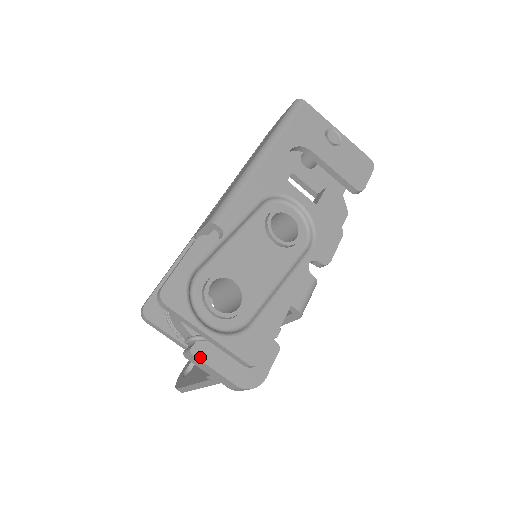
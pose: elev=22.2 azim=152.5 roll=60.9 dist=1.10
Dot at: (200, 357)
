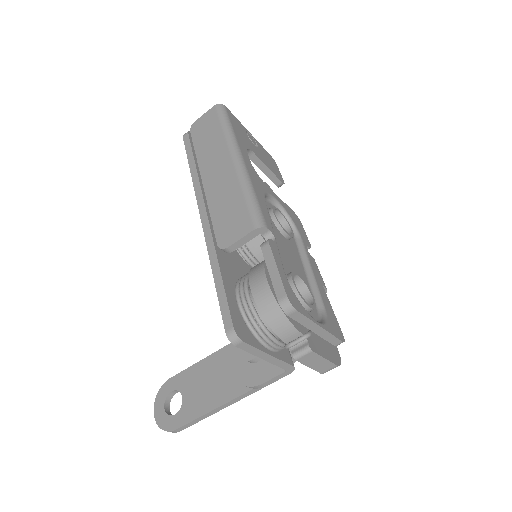
Dot at: (316, 351)
